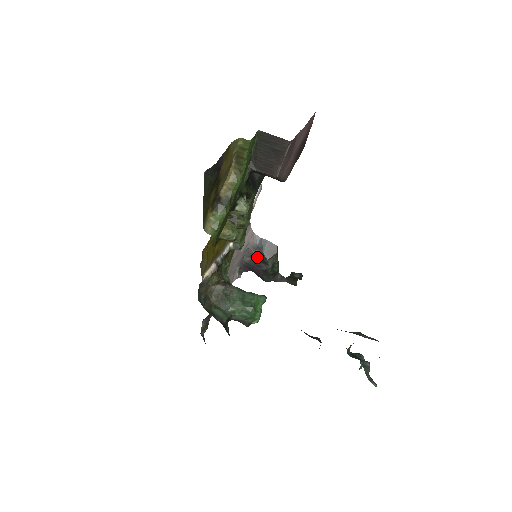
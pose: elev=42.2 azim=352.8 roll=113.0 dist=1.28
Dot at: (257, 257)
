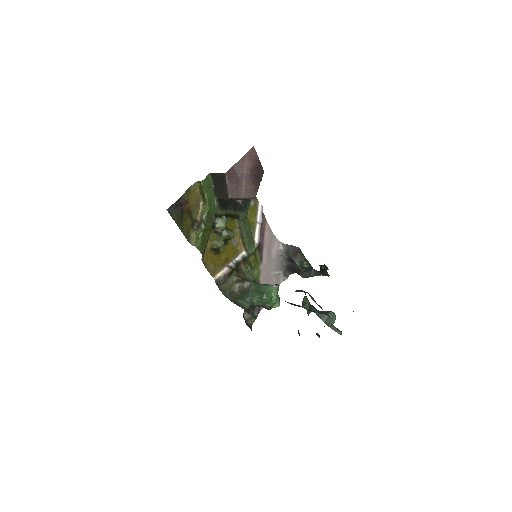
Dot at: (290, 260)
